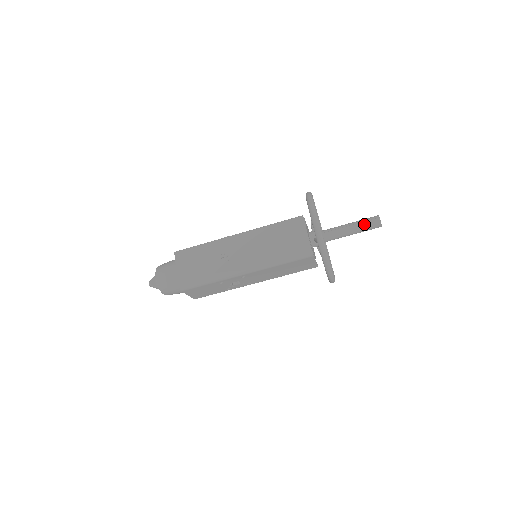
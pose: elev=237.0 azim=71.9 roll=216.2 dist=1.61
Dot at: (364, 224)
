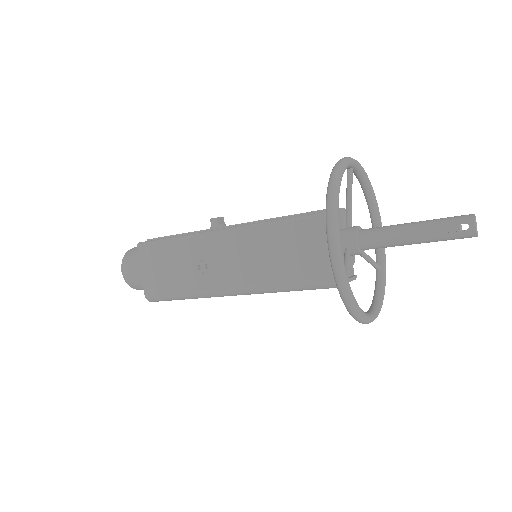
Dot at: (441, 232)
